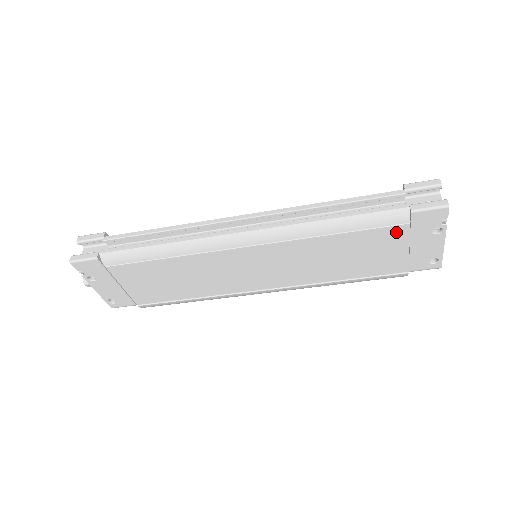
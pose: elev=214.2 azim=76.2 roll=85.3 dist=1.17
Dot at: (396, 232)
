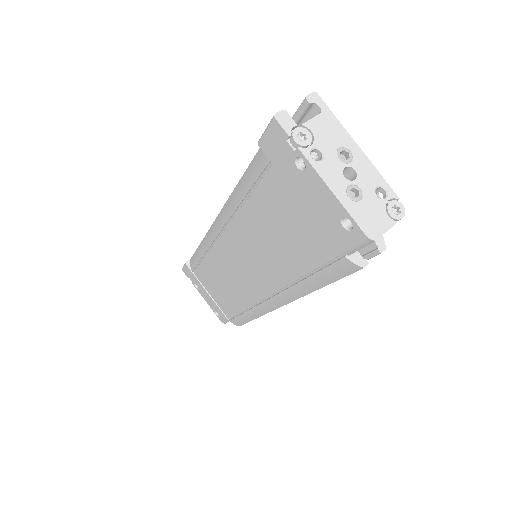
Dot at: (276, 182)
